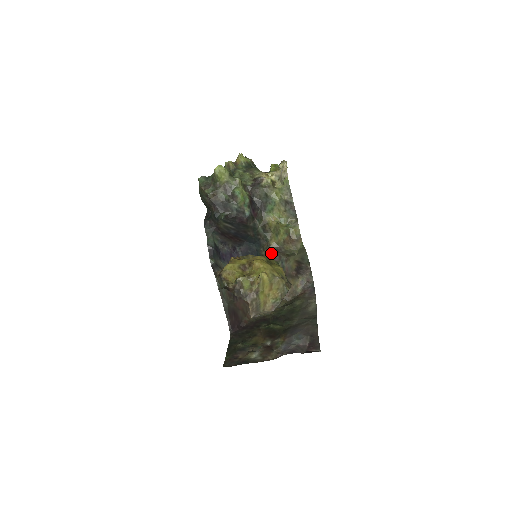
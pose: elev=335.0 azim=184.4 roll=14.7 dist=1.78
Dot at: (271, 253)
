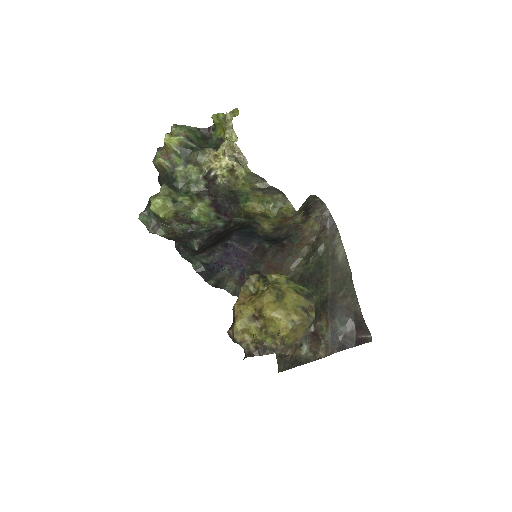
Dot at: (270, 233)
